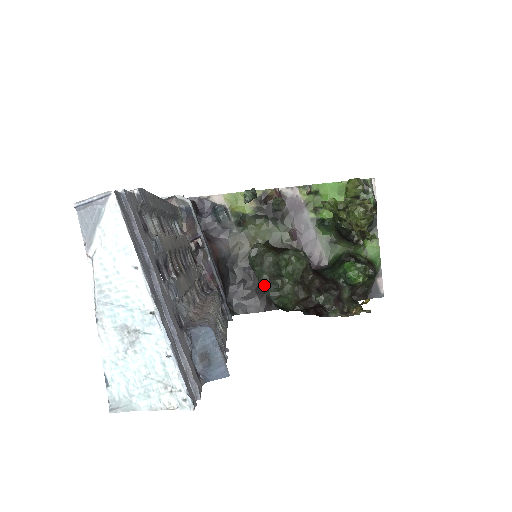
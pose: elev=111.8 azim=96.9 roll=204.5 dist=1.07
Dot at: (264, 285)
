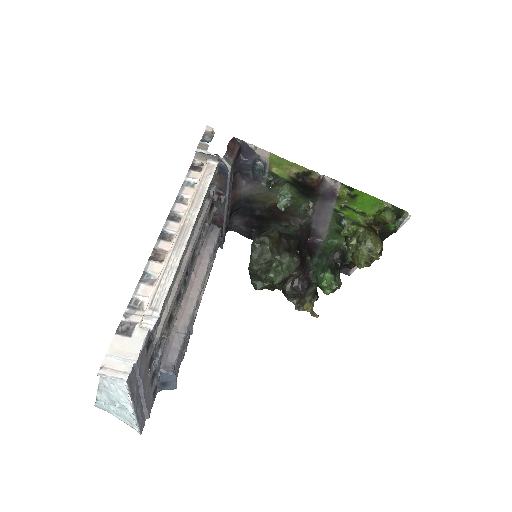
Dot at: (251, 272)
